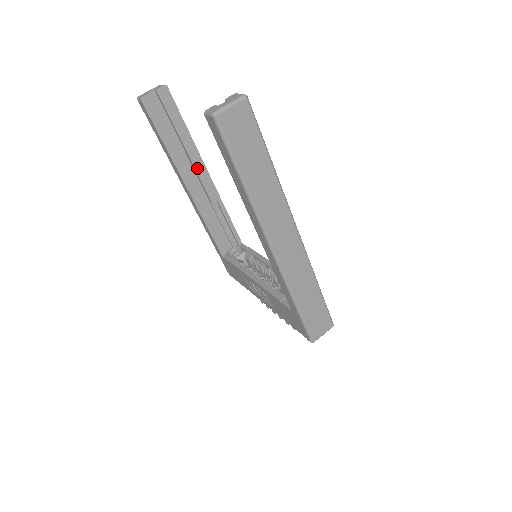
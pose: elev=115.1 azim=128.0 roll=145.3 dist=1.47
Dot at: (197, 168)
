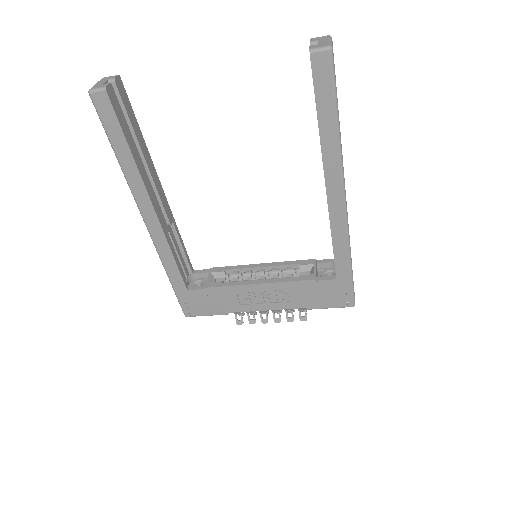
Dot at: (155, 181)
